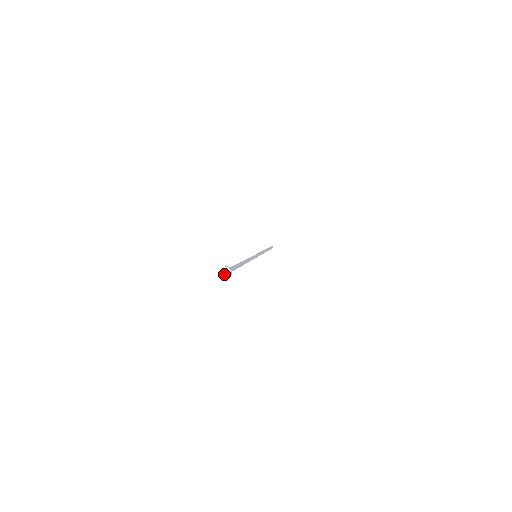
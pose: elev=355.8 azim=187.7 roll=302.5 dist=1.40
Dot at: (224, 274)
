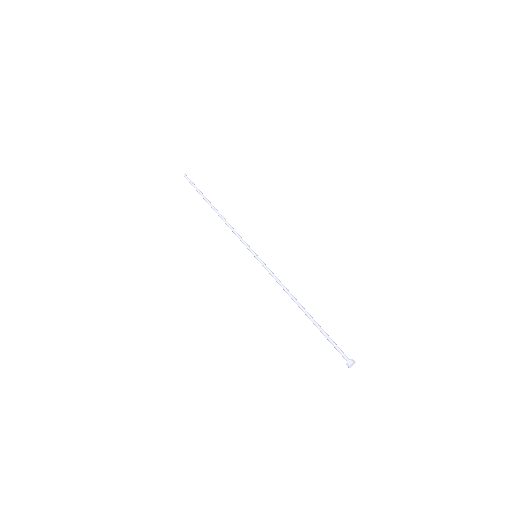
Dot at: (351, 366)
